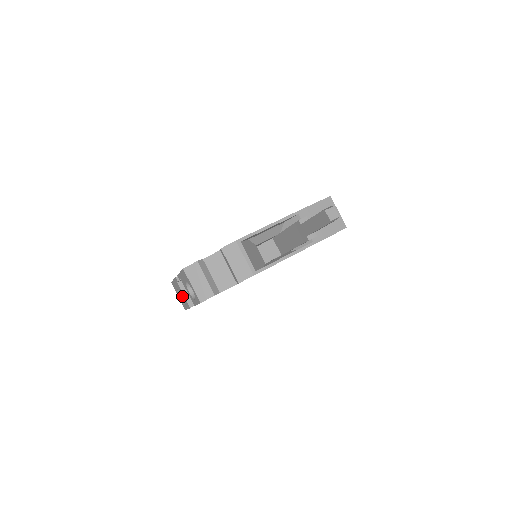
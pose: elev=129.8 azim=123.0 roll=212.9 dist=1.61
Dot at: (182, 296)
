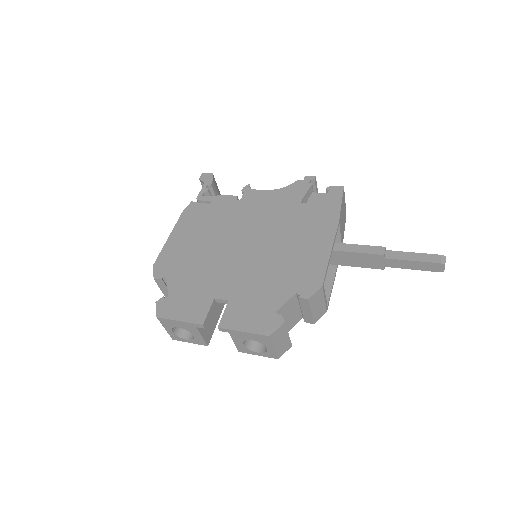
Dot at: (174, 328)
